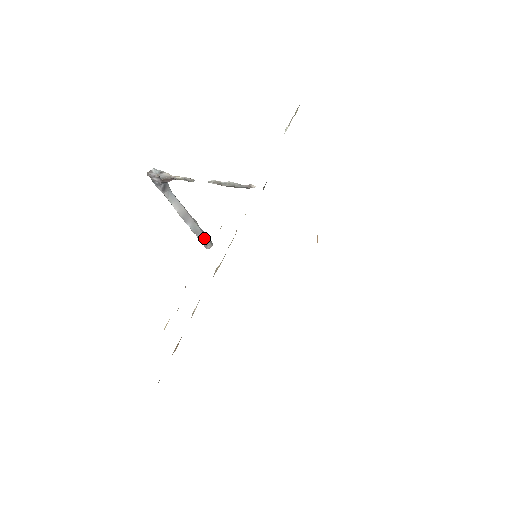
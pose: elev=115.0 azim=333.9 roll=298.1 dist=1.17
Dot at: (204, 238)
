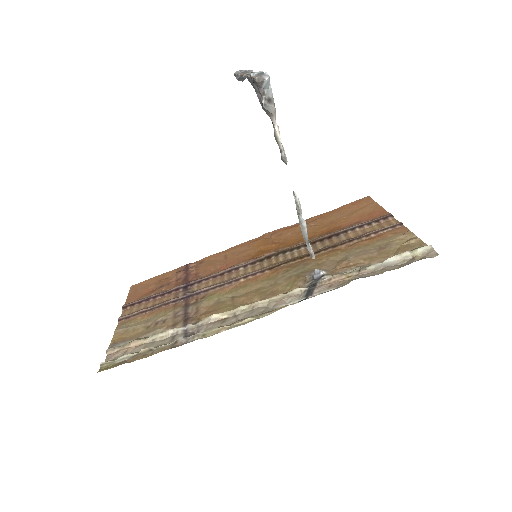
Dot at: (242, 80)
